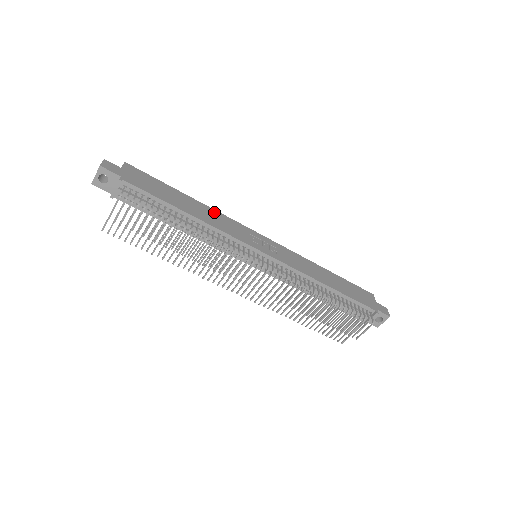
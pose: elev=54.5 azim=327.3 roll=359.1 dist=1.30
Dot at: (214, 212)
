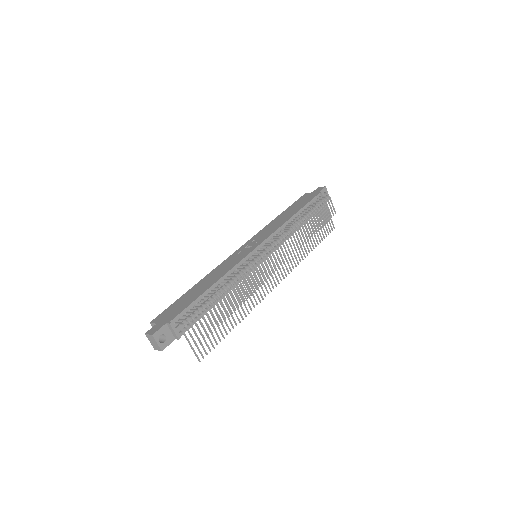
Dot at: (212, 273)
